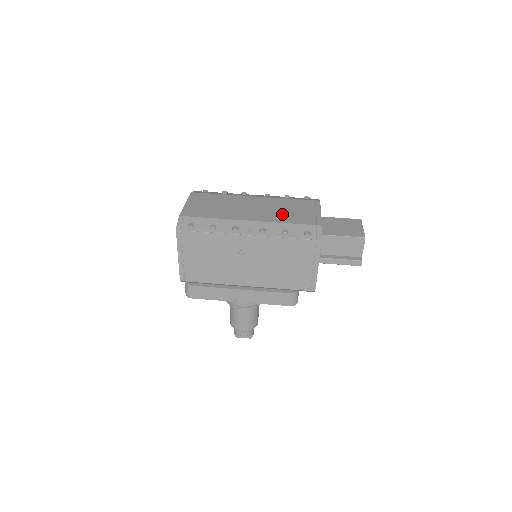
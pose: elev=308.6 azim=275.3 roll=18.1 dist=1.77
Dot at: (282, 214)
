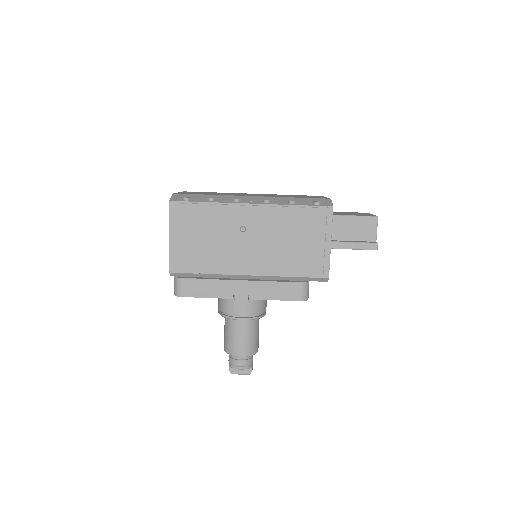
Dot at: (285, 196)
